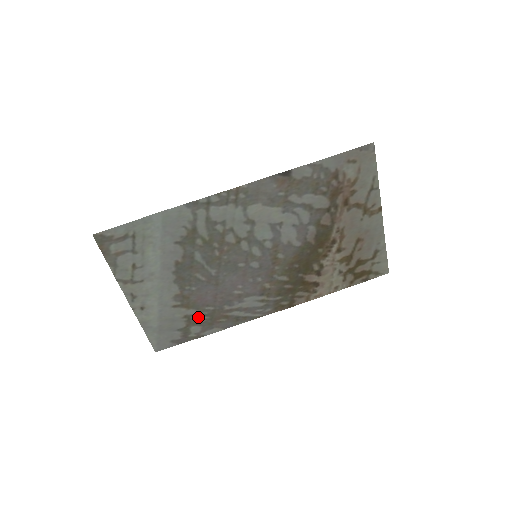
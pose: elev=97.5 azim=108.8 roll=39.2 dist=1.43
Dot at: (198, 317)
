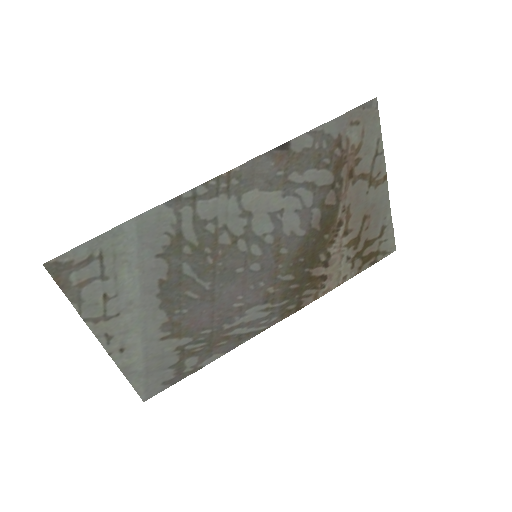
Dot at: (193, 346)
